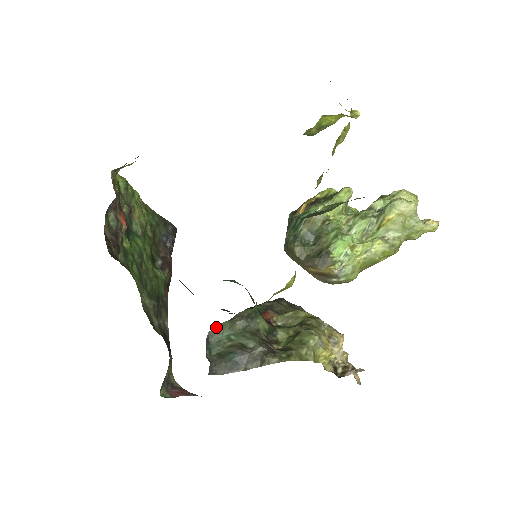
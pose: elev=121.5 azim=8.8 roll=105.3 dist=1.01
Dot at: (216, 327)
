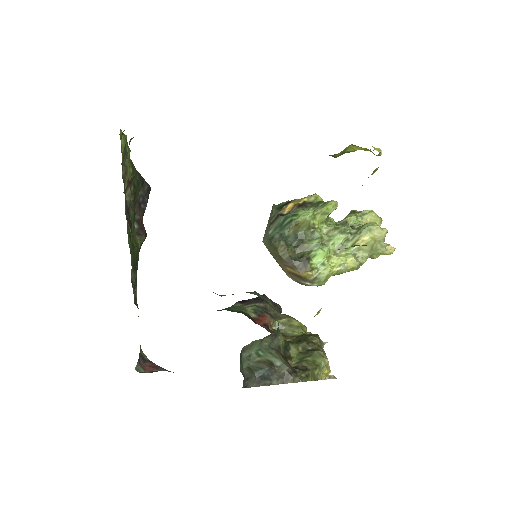
Dot at: (250, 343)
